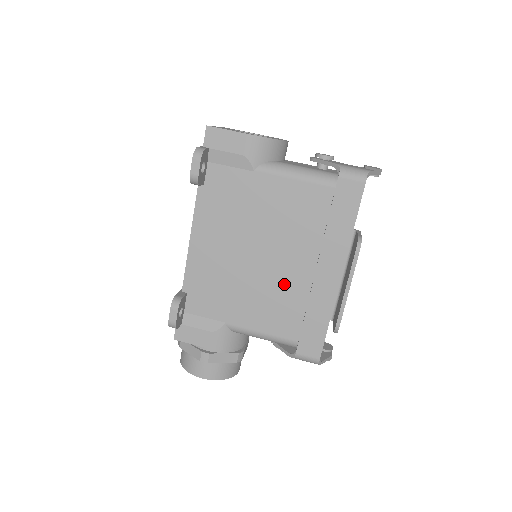
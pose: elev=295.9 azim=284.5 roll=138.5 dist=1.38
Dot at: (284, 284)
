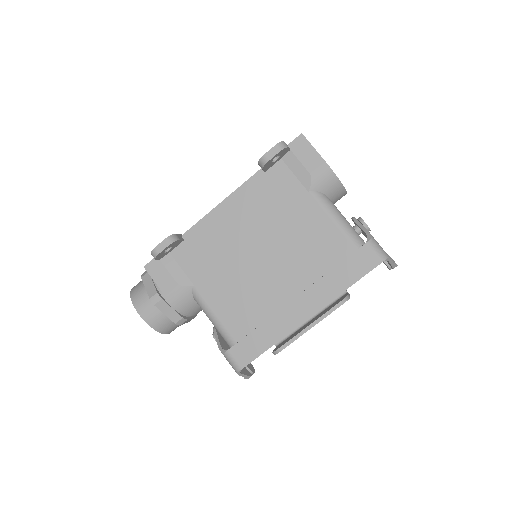
Dot at: (262, 291)
